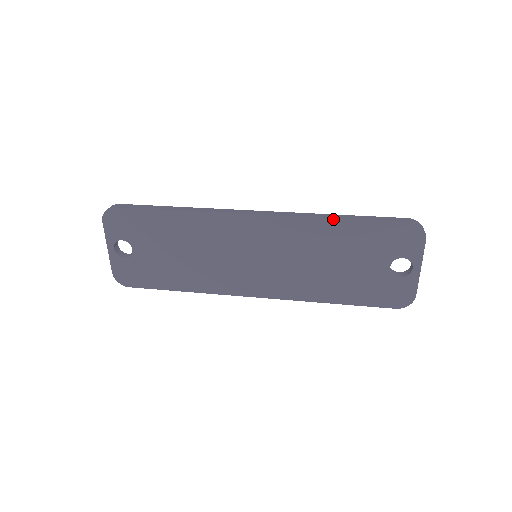
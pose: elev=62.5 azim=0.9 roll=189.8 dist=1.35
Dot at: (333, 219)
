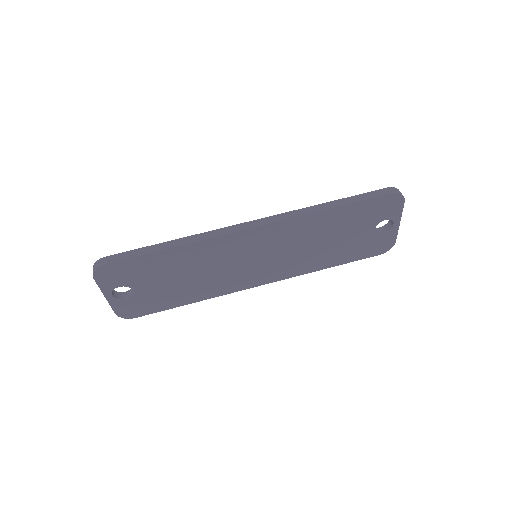
Dot at: (326, 210)
